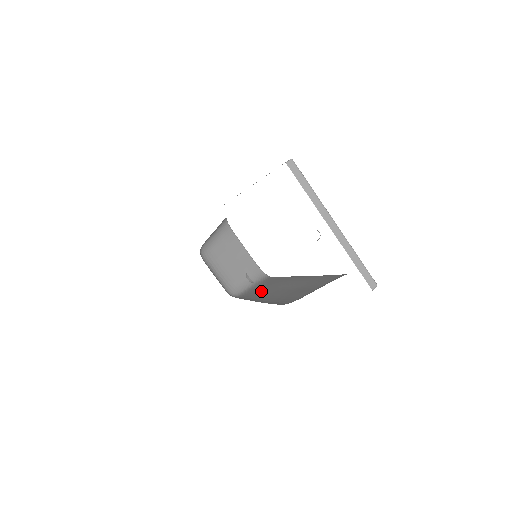
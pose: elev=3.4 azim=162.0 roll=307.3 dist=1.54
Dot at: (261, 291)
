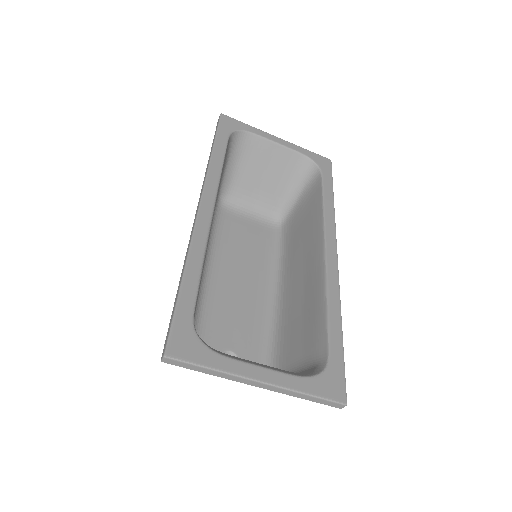
Dot at: (296, 242)
